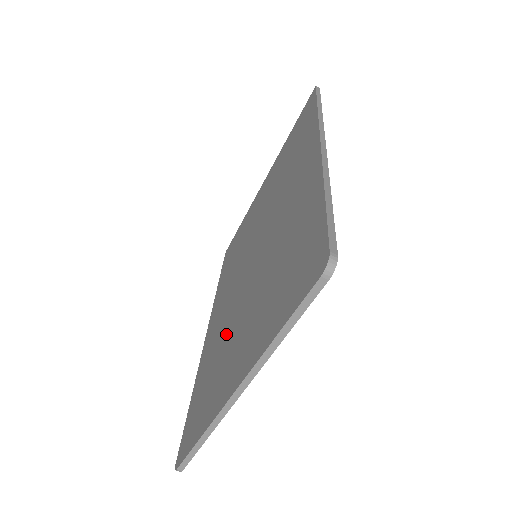
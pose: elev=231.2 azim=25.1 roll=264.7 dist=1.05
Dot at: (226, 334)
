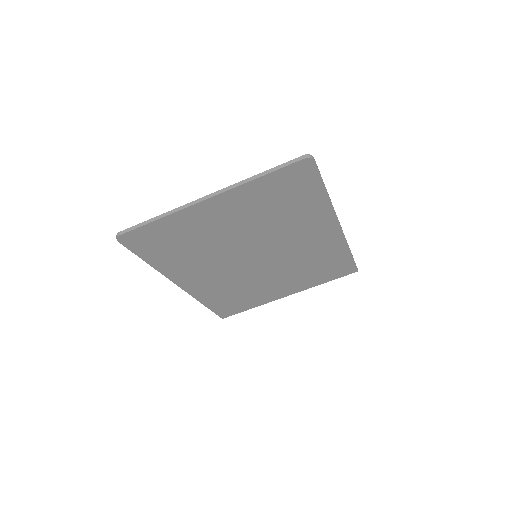
Dot at: (208, 244)
